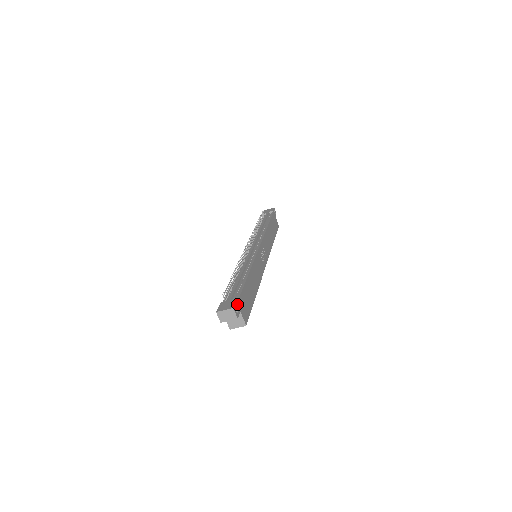
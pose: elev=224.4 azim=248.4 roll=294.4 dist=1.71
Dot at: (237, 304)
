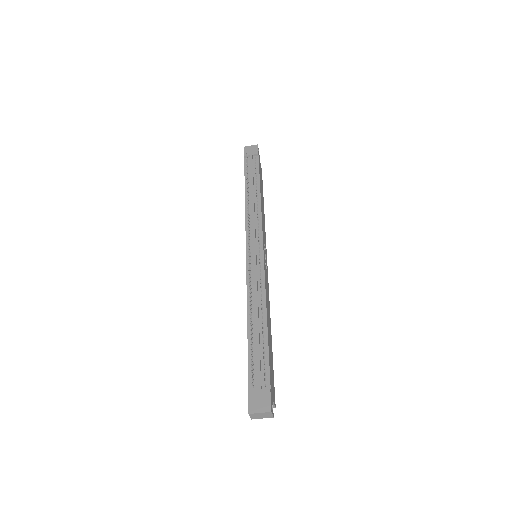
Dot at: (271, 396)
